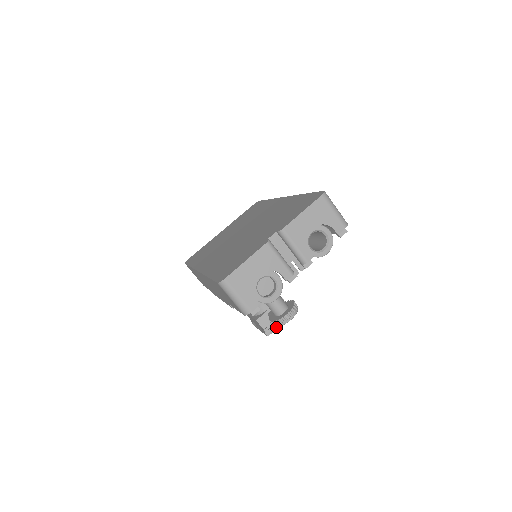
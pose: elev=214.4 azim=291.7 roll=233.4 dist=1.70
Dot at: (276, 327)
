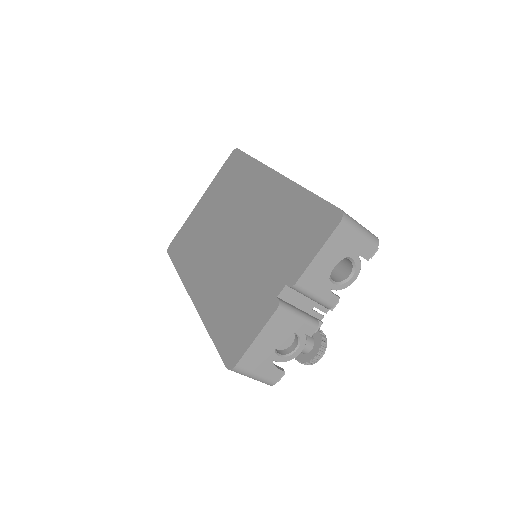
Dot at: occluded
